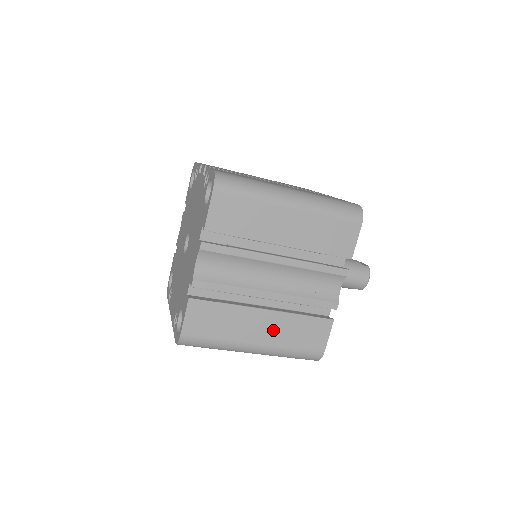
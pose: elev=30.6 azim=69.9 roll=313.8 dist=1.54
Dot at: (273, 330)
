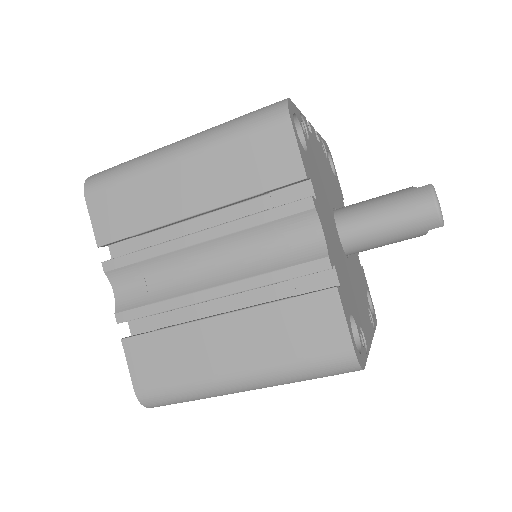
Dot at: (248, 342)
